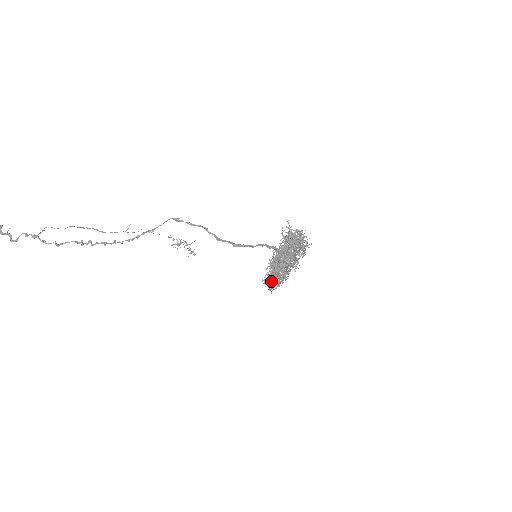
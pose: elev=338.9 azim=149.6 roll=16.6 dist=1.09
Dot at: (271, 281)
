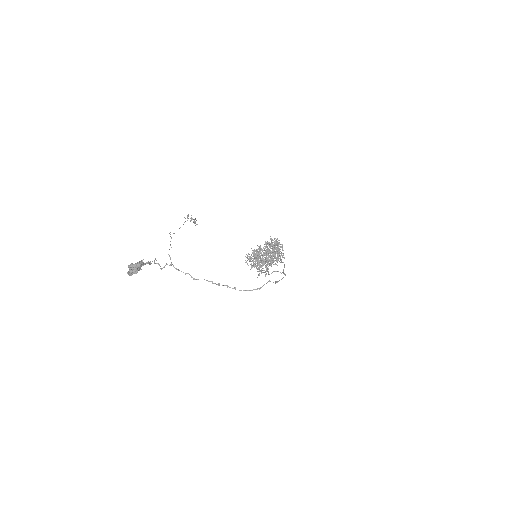
Dot at: (256, 267)
